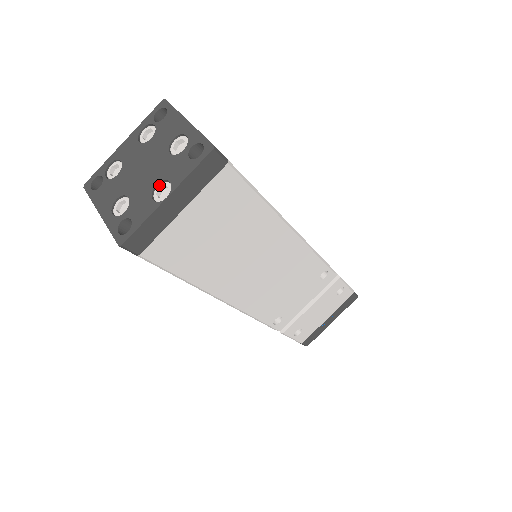
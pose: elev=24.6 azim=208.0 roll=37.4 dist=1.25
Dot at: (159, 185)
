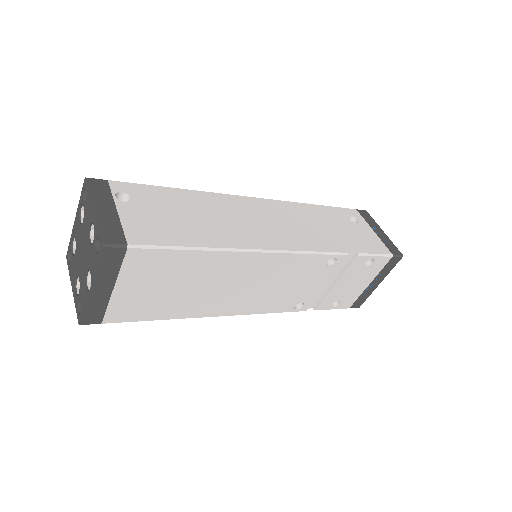
Dot at: (88, 273)
